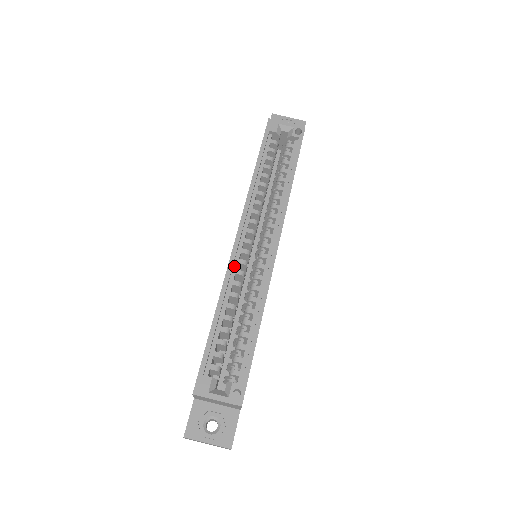
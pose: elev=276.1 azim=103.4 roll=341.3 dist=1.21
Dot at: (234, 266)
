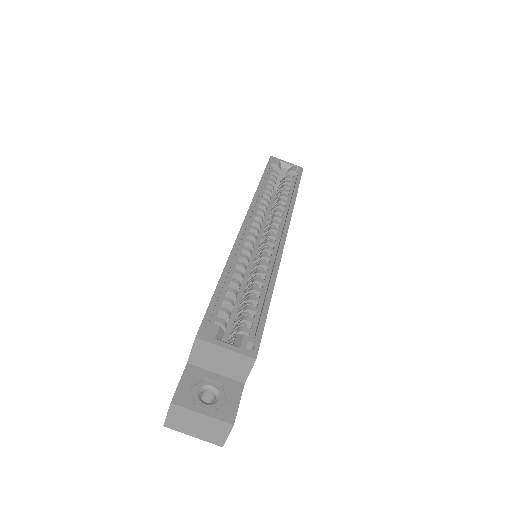
Dot at: (241, 243)
